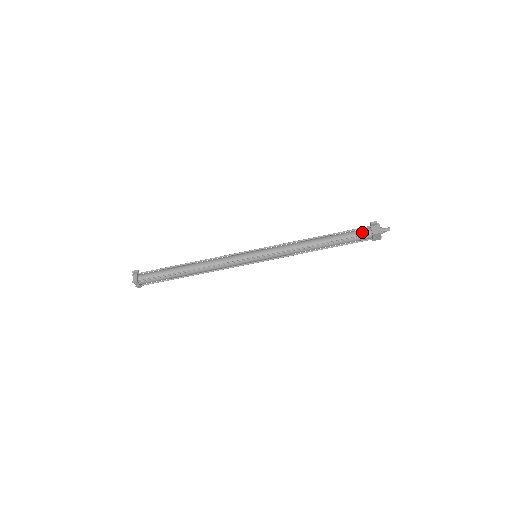
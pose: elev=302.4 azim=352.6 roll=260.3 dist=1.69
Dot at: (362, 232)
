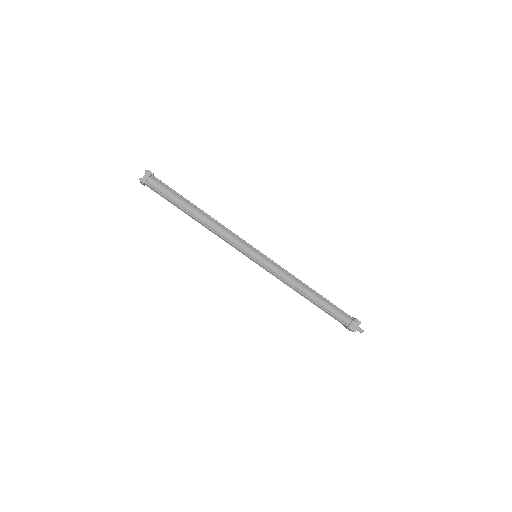
Dot at: (344, 318)
